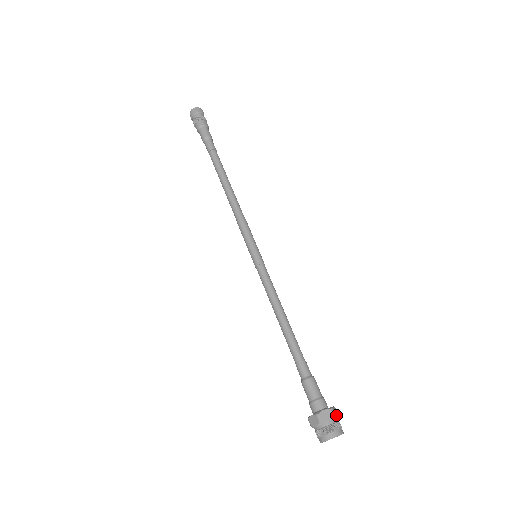
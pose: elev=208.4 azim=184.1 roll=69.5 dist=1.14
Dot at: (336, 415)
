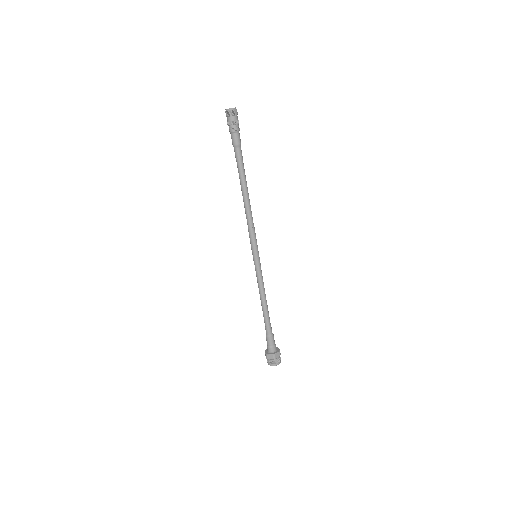
Dot at: (280, 354)
